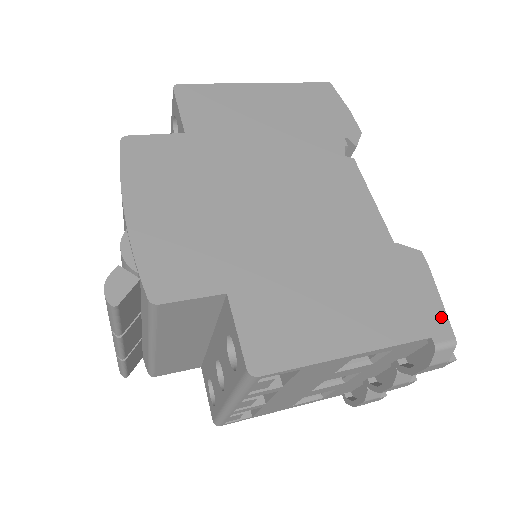
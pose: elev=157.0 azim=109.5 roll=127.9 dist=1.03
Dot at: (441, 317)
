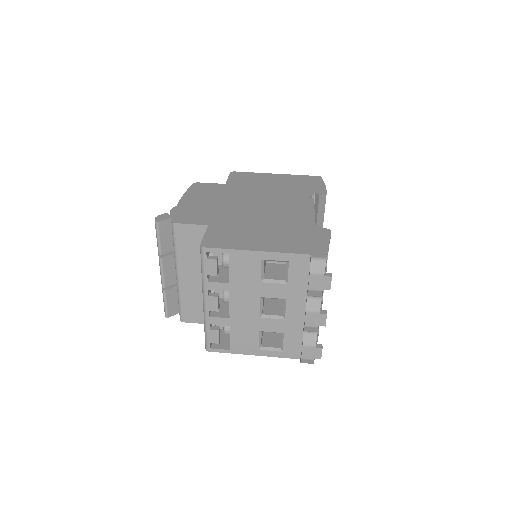
Dot at: (323, 250)
